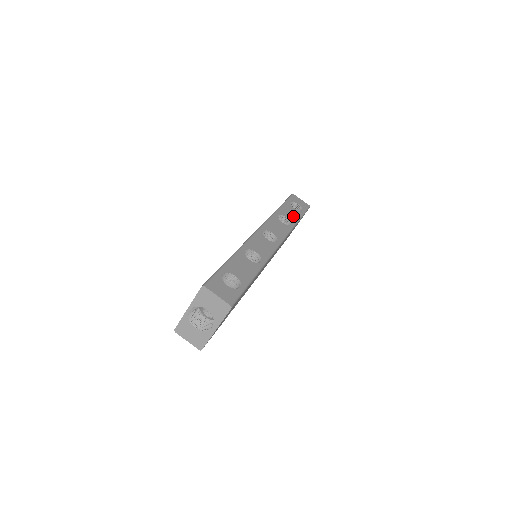
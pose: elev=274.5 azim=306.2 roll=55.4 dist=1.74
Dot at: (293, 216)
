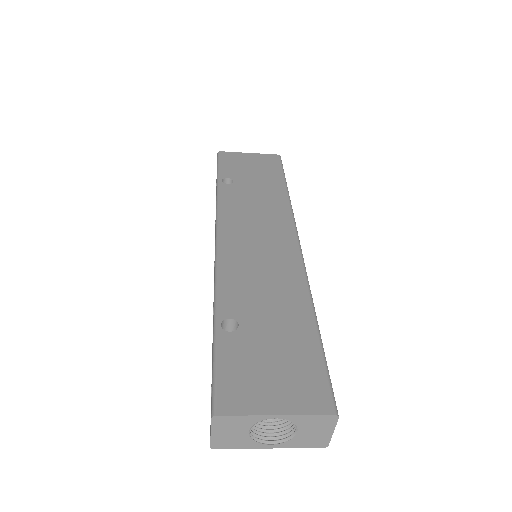
Dot at: occluded
